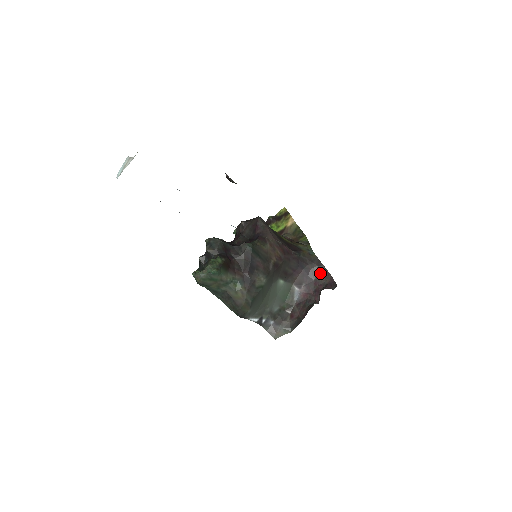
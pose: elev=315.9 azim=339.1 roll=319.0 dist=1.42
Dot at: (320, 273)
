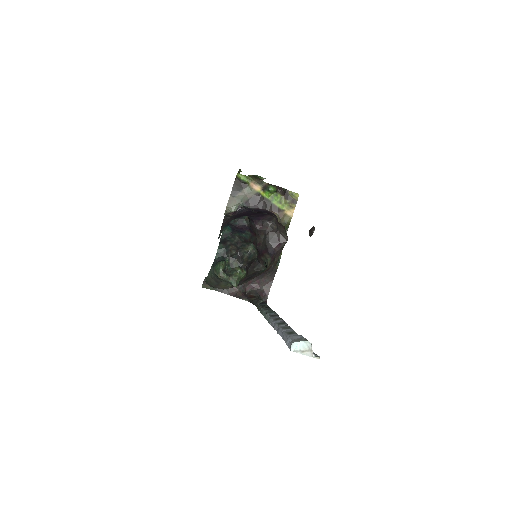
Dot at: (267, 280)
